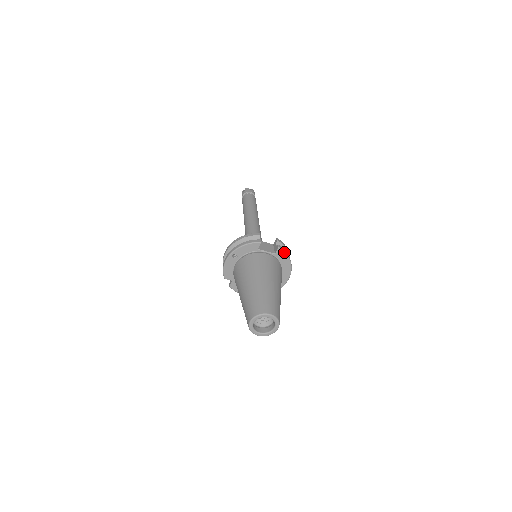
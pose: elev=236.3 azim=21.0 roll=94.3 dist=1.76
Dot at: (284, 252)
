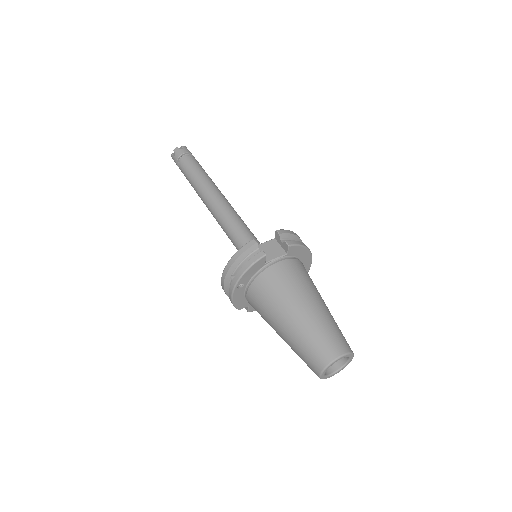
Dot at: (297, 246)
